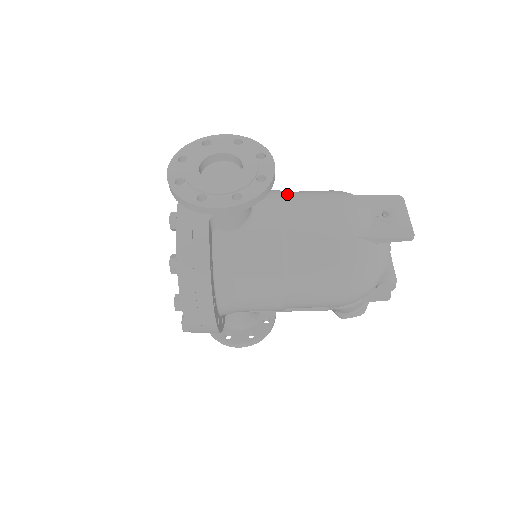
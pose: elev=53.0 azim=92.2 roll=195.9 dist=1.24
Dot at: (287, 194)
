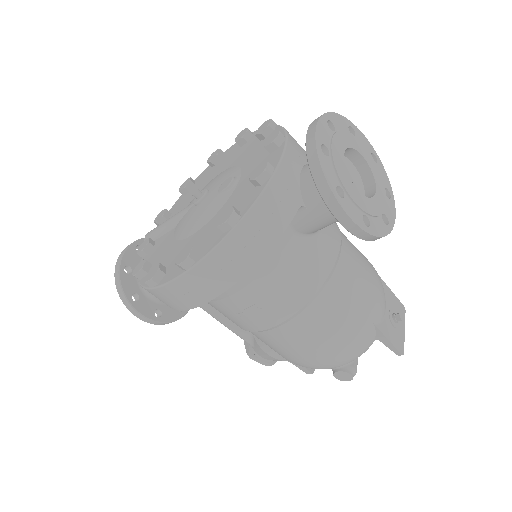
Dot at: occluded
